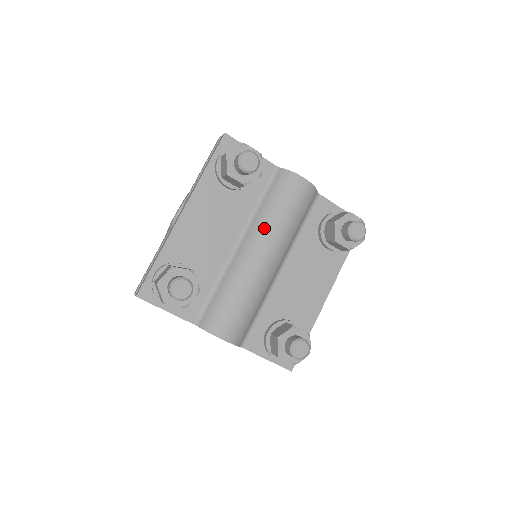
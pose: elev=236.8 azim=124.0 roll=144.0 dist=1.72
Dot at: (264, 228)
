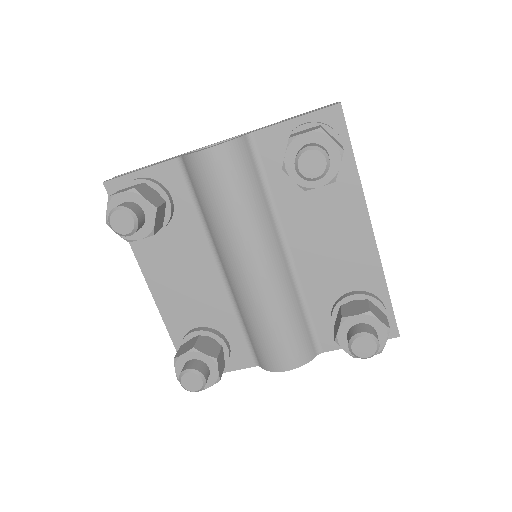
Dot at: (223, 241)
